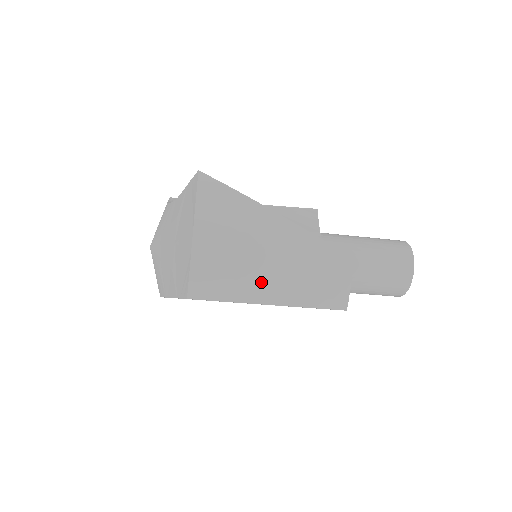
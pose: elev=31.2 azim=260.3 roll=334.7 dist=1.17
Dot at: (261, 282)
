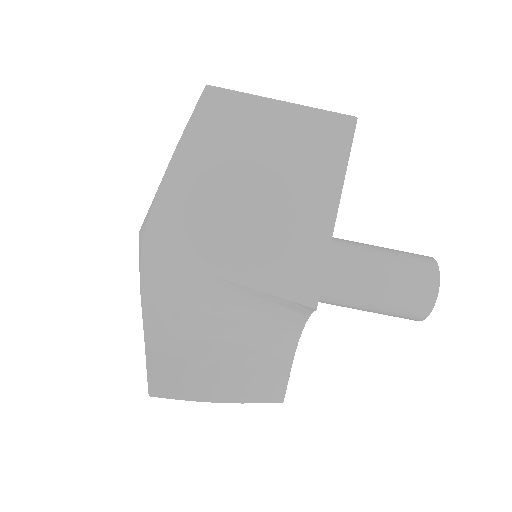
Dot at: occluded
